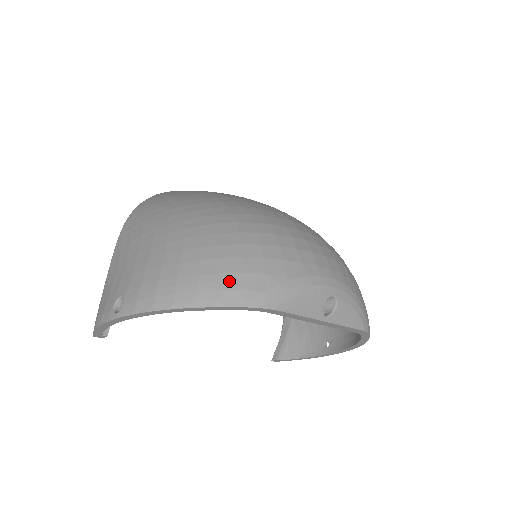
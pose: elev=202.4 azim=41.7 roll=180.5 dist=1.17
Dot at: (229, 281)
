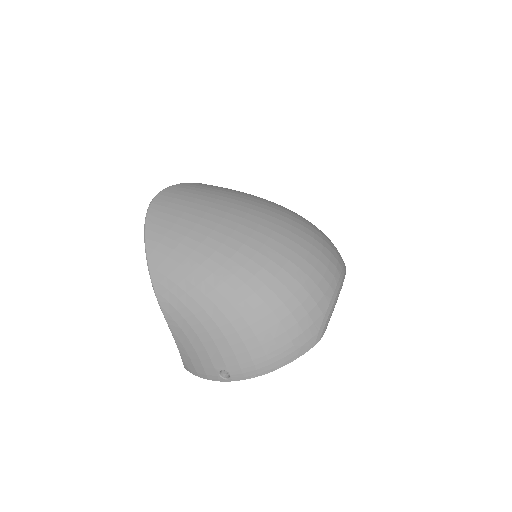
Dot at: (298, 342)
